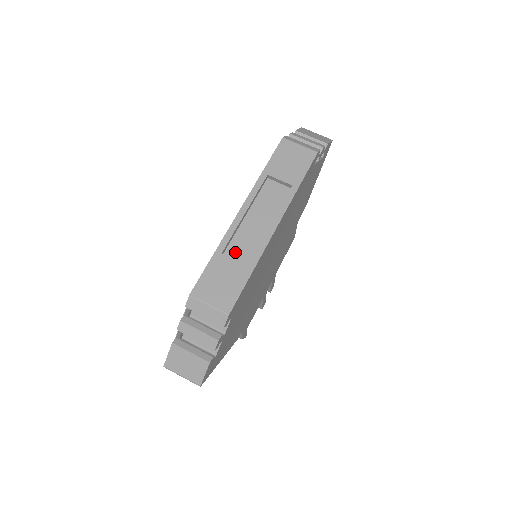
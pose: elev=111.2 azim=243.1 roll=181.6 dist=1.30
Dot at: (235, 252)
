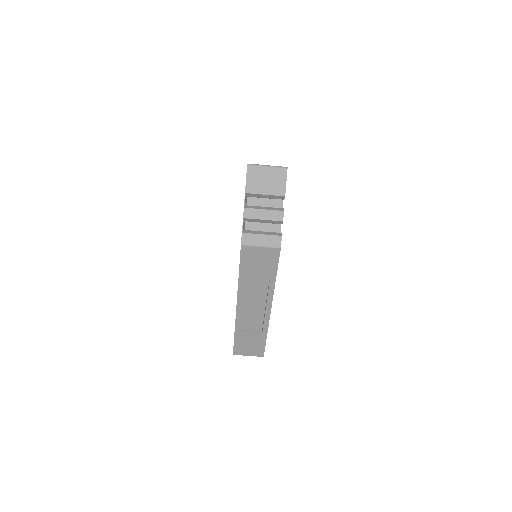
Dot at: (248, 325)
